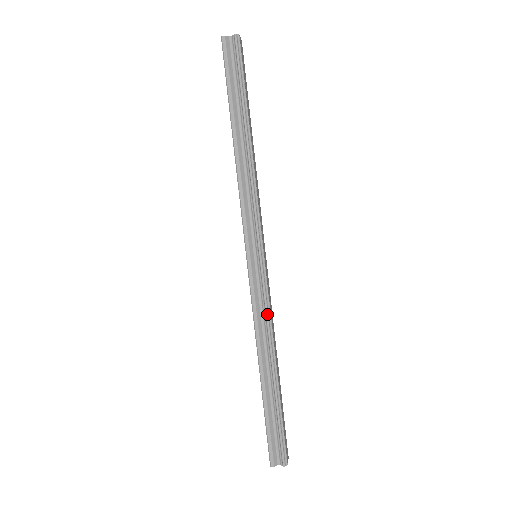
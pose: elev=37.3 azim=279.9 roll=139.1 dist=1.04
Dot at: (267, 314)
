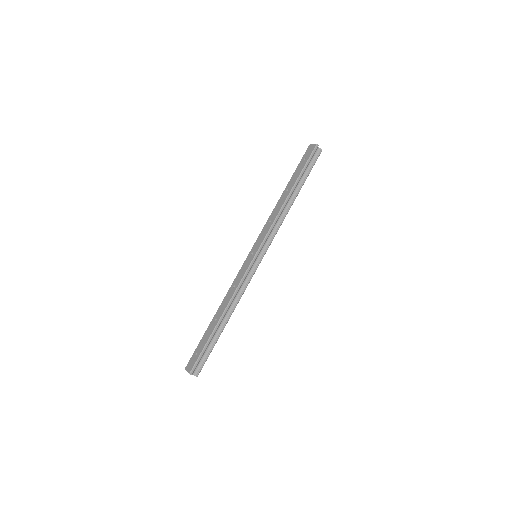
Dot at: occluded
